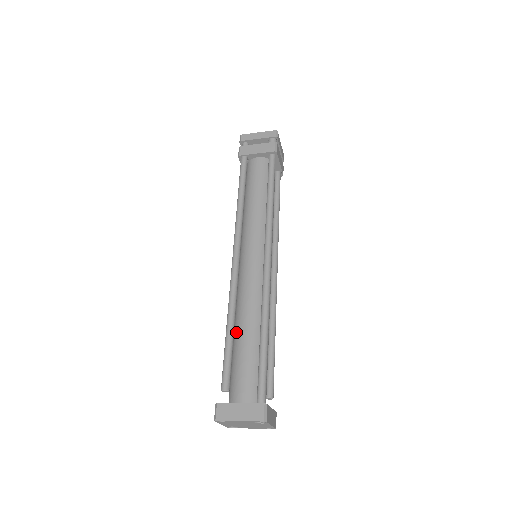
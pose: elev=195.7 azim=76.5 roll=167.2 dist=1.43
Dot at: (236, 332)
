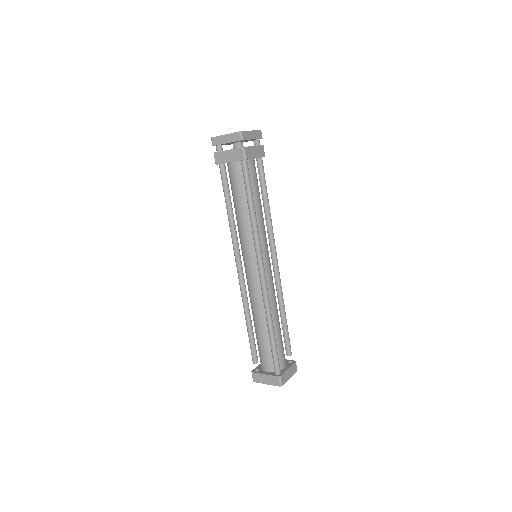
Dot at: (254, 323)
